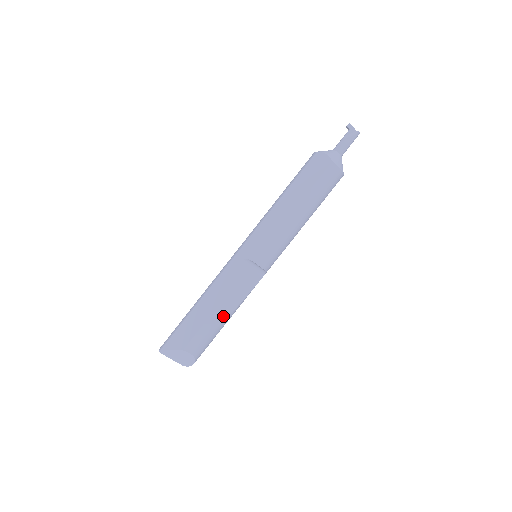
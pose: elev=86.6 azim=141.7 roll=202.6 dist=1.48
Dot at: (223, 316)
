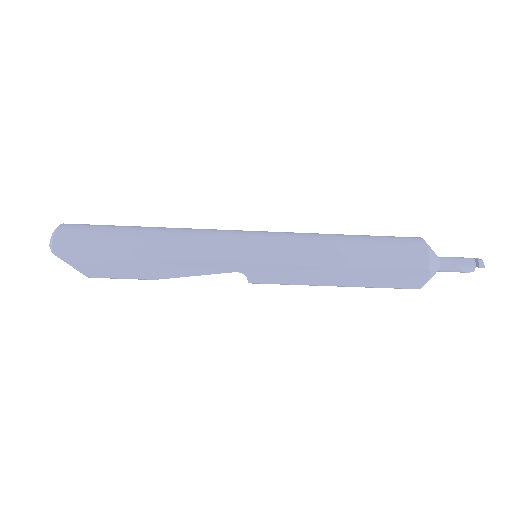
Dot at: occluded
